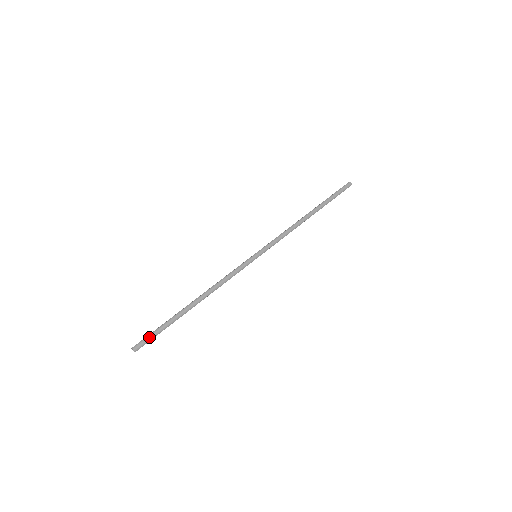
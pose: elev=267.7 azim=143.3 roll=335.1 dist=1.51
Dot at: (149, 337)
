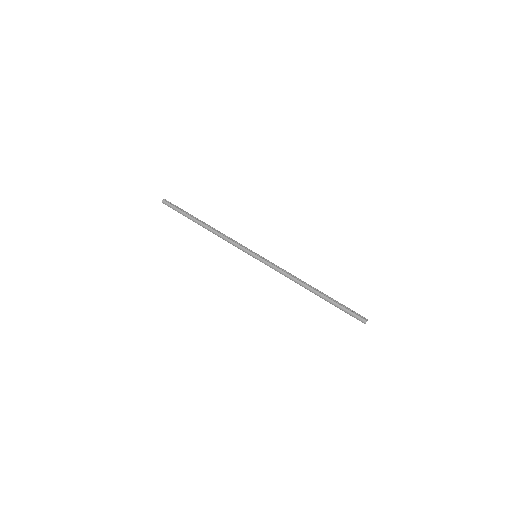
Dot at: (172, 206)
